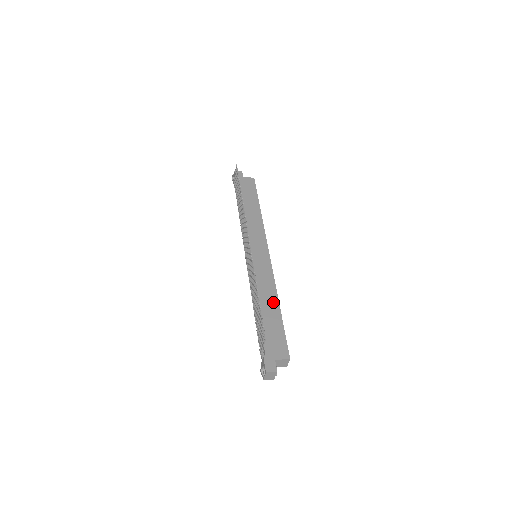
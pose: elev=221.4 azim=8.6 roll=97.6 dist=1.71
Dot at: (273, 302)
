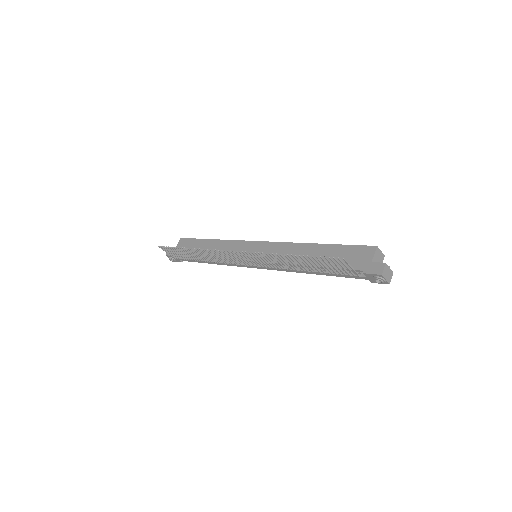
Dot at: (309, 249)
